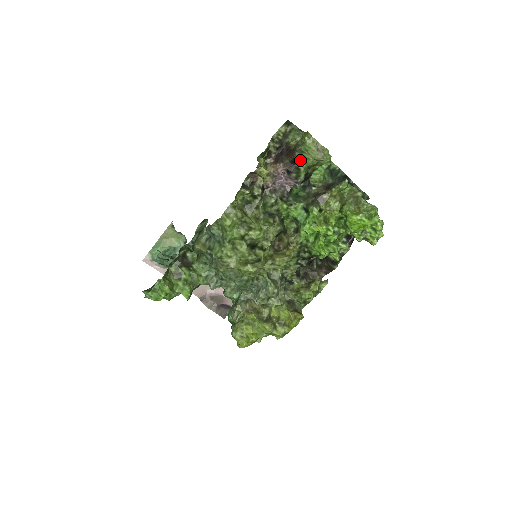
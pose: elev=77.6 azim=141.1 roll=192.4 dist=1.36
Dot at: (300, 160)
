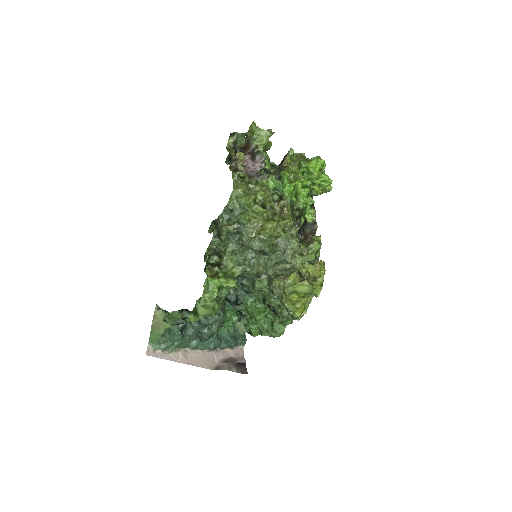
Dot at: (257, 145)
